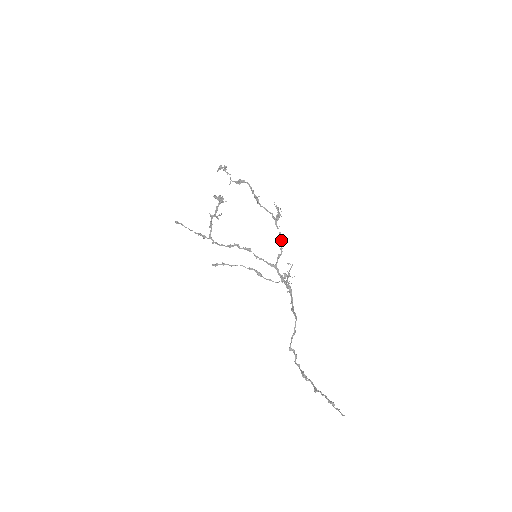
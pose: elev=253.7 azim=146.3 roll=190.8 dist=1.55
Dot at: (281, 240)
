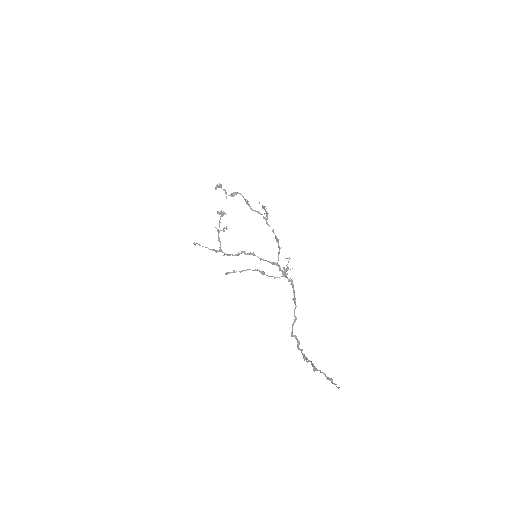
Dot at: (276, 237)
